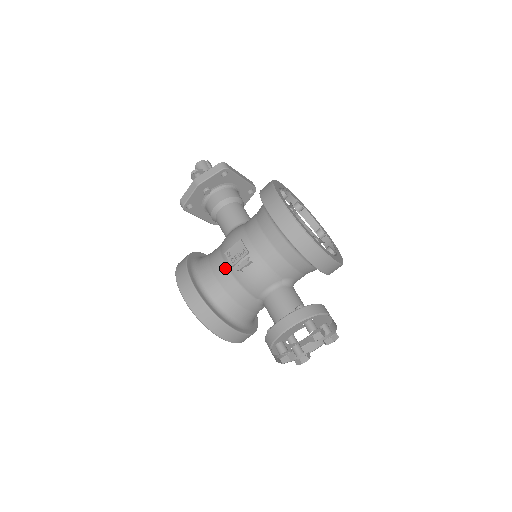
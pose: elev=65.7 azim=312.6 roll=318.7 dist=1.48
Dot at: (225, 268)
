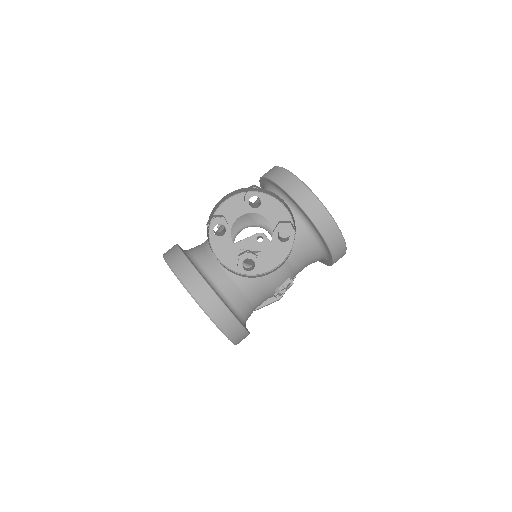
Dot at: occluded
